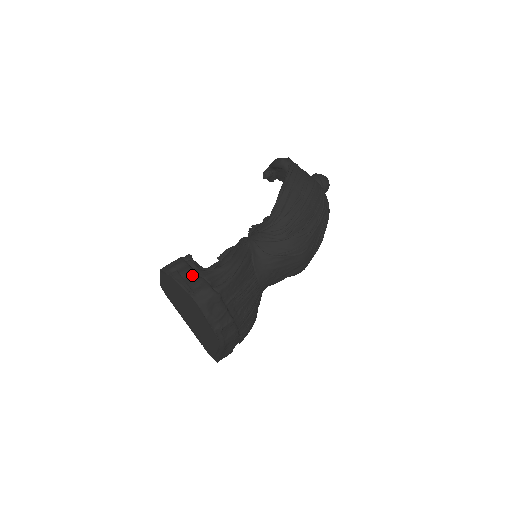
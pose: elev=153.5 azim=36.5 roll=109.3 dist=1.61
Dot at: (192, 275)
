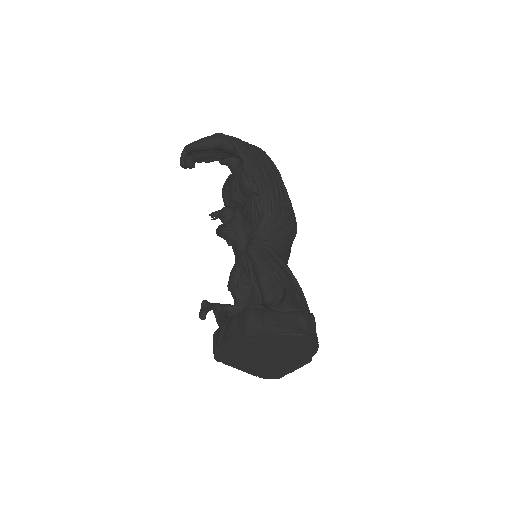
Dot at: (281, 316)
